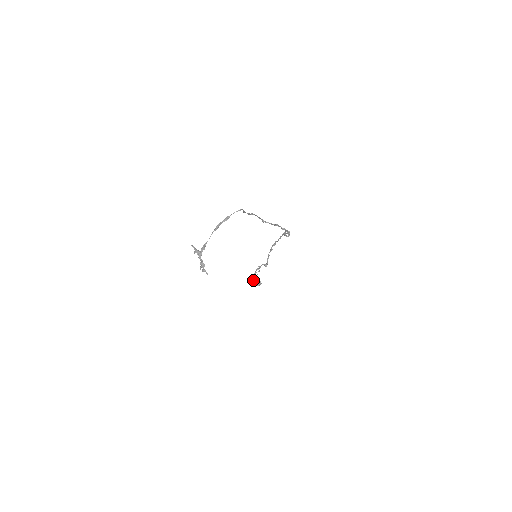
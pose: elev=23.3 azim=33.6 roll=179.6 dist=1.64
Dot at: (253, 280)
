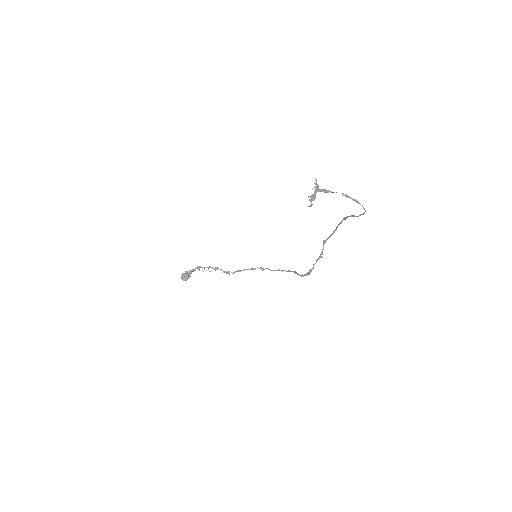
Dot at: (190, 270)
